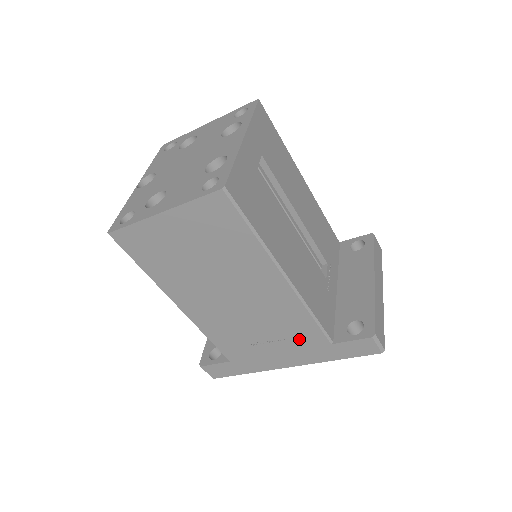
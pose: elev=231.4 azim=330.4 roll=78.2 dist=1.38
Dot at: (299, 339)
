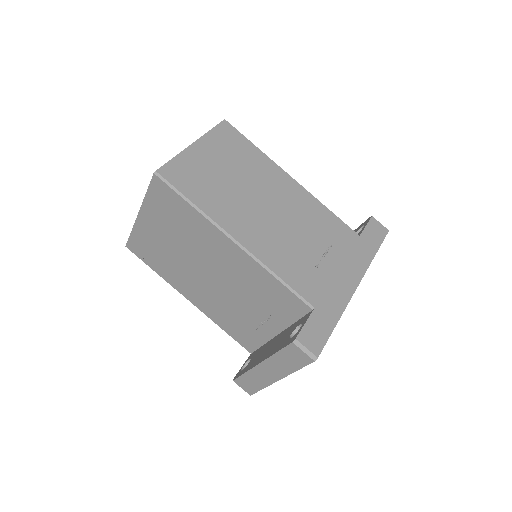
Dot at: (339, 241)
